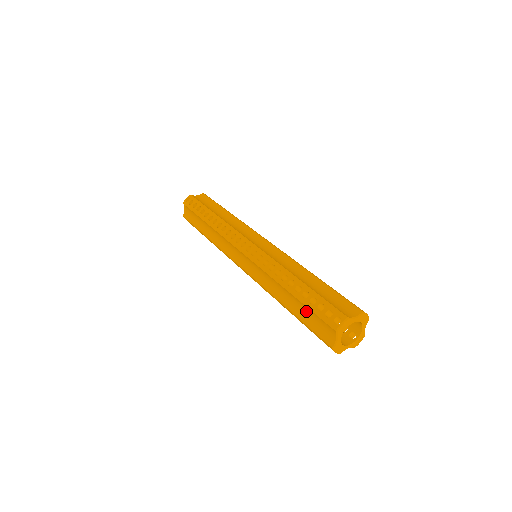
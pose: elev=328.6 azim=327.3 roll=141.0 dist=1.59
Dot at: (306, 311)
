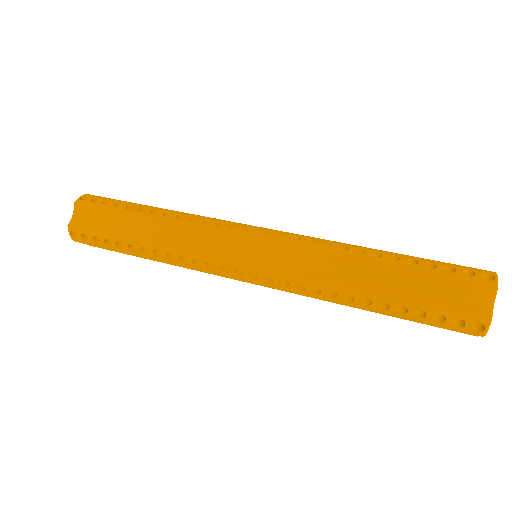
Dot at: occluded
